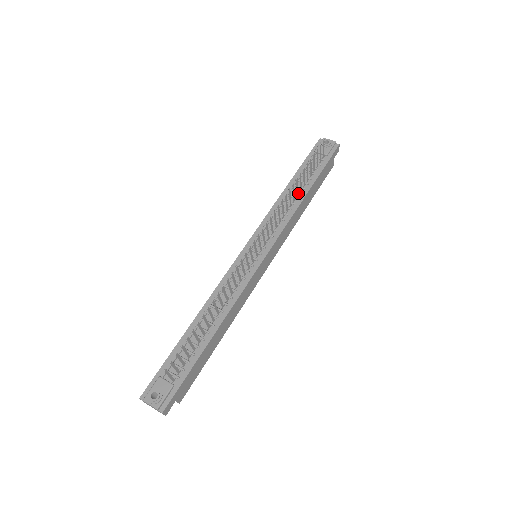
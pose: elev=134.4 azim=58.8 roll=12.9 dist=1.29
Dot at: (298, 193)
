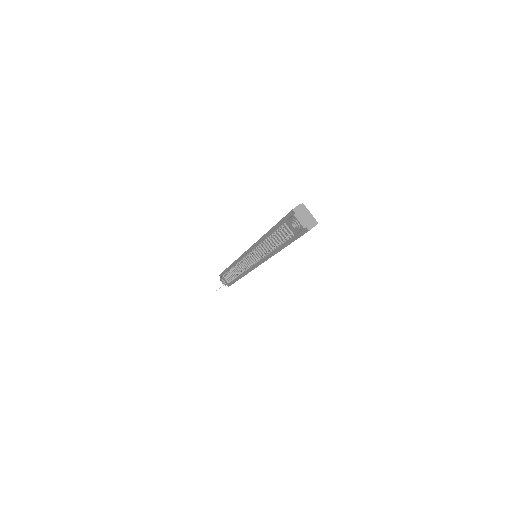
Dot at: (273, 248)
